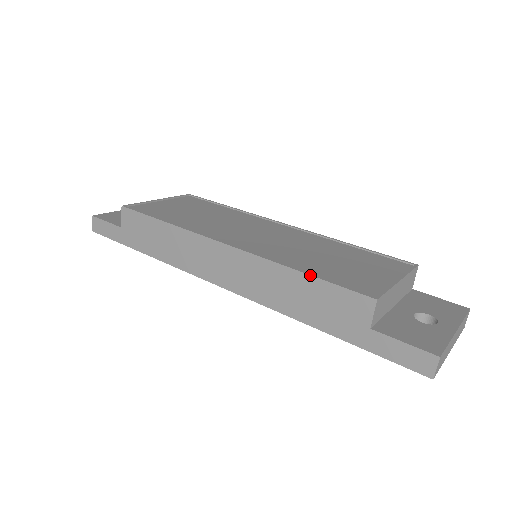
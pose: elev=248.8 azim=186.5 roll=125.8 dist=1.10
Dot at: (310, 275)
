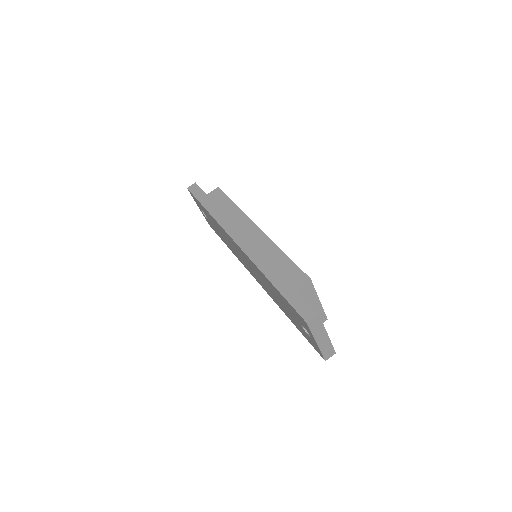
Dot at: occluded
